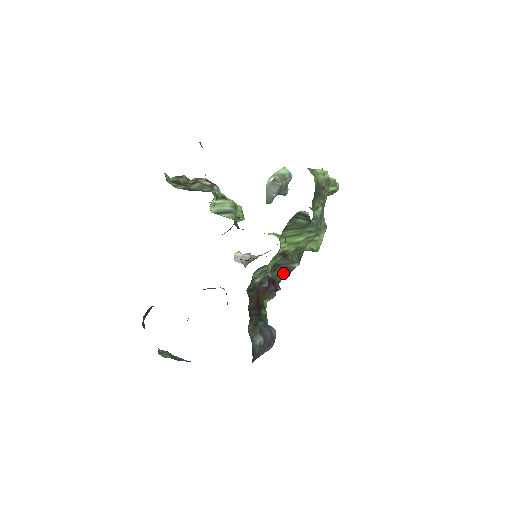
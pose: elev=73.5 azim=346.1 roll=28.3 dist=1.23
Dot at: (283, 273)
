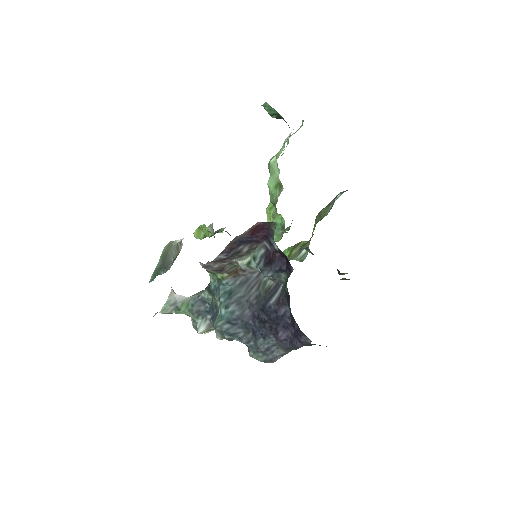
Dot at: occluded
